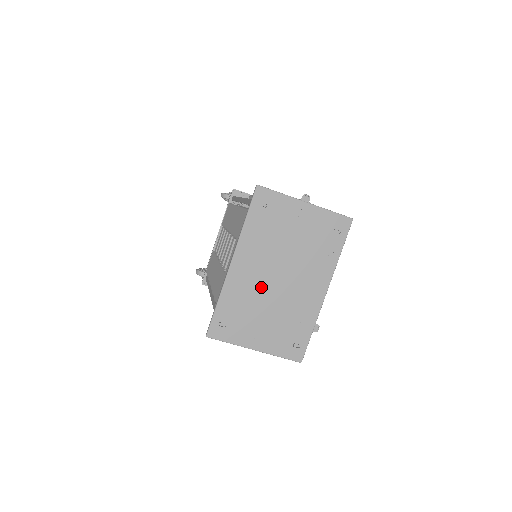
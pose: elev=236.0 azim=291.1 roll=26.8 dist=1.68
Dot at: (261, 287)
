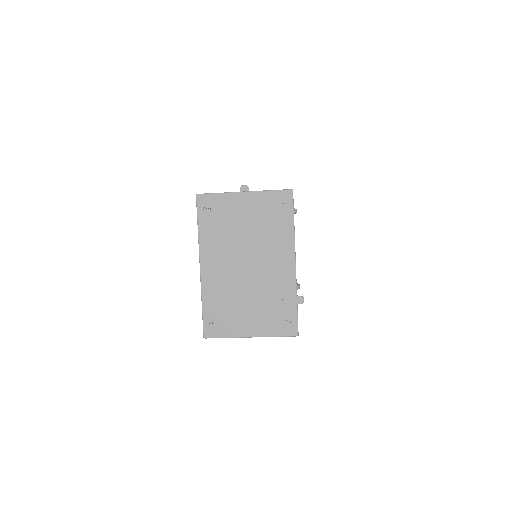
Dot at: (234, 280)
